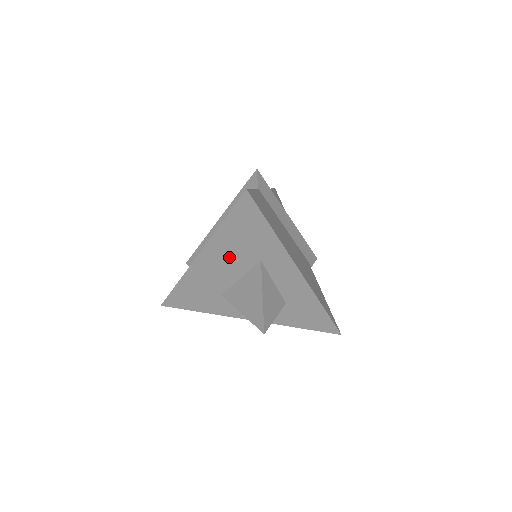
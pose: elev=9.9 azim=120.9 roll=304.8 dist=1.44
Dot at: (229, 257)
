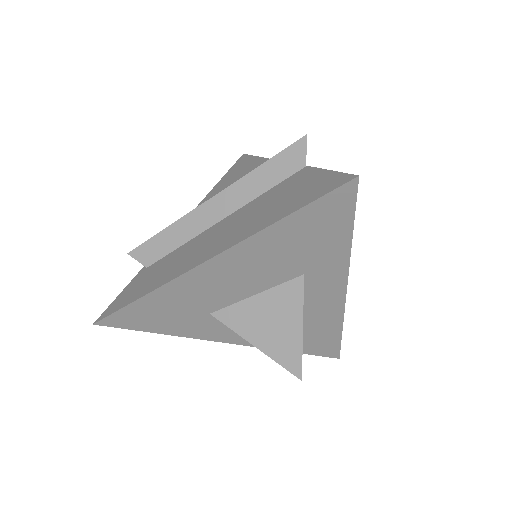
Dot at: (259, 266)
